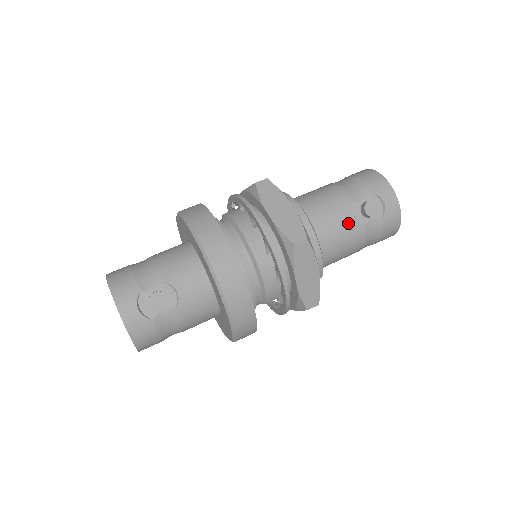
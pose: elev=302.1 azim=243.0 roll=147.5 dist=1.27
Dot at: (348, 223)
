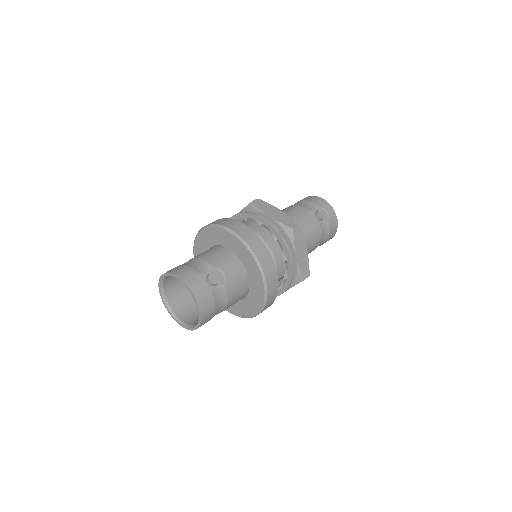
Dot at: (311, 224)
